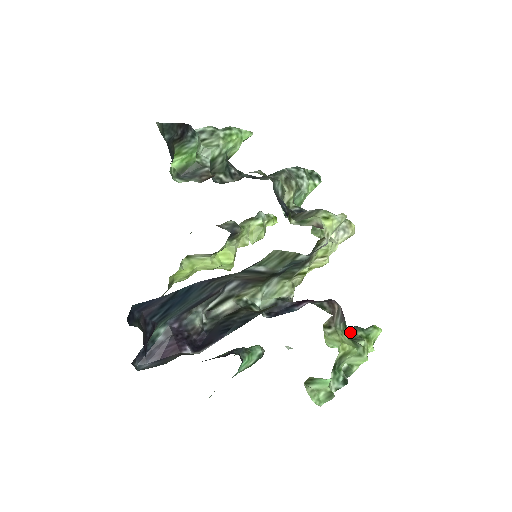
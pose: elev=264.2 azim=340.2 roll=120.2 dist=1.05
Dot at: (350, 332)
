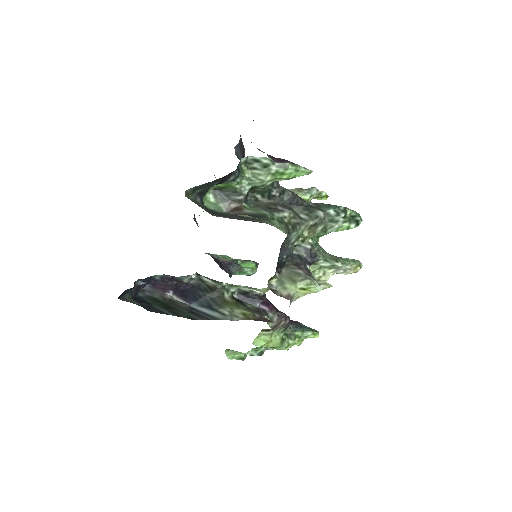
Dot at: (289, 331)
